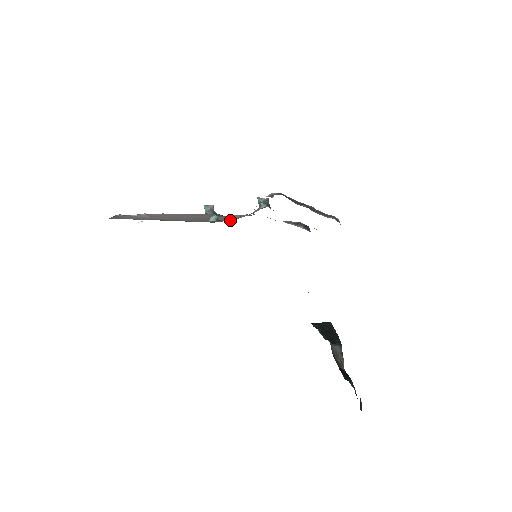
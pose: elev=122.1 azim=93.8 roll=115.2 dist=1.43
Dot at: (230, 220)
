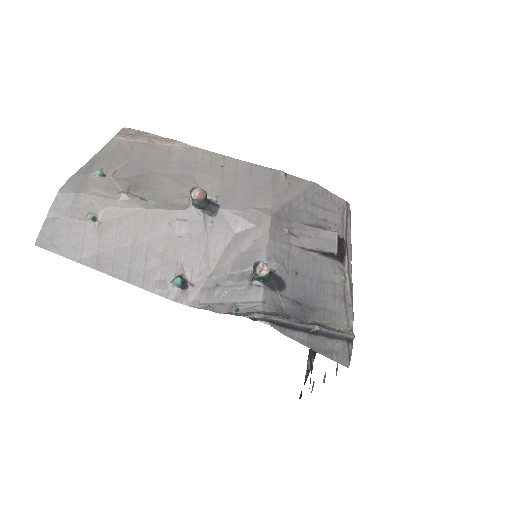
Dot at: (205, 275)
